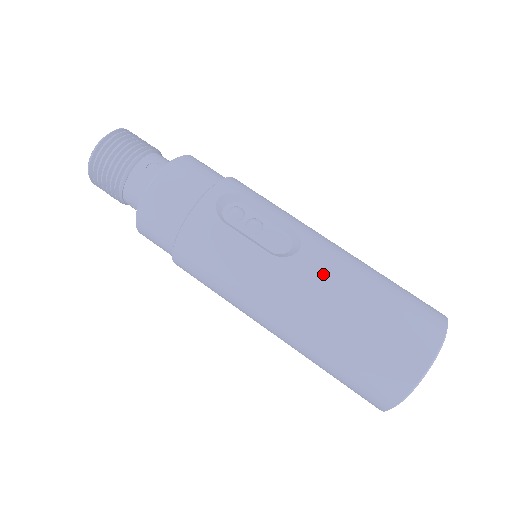
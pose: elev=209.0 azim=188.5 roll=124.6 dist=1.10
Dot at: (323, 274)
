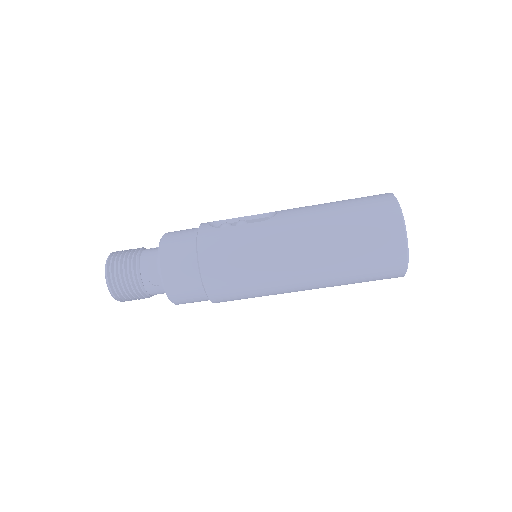
Dot at: (301, 210)
